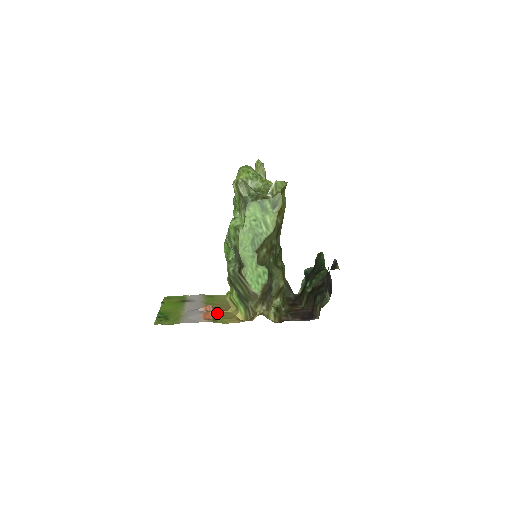
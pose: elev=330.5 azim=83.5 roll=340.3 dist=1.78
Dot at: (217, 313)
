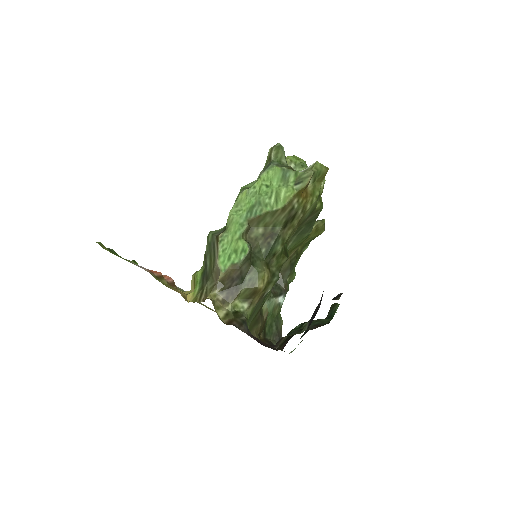
Dot at: occluded
